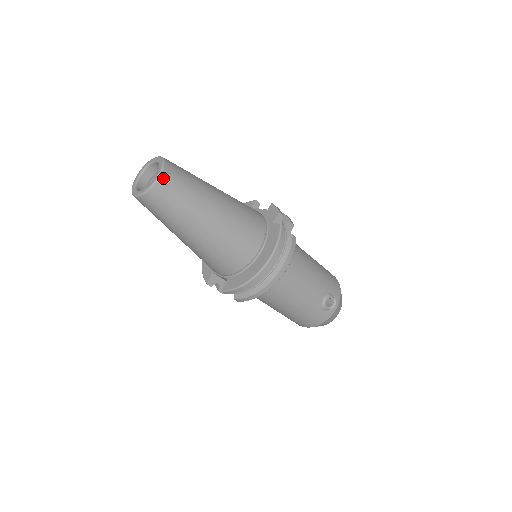
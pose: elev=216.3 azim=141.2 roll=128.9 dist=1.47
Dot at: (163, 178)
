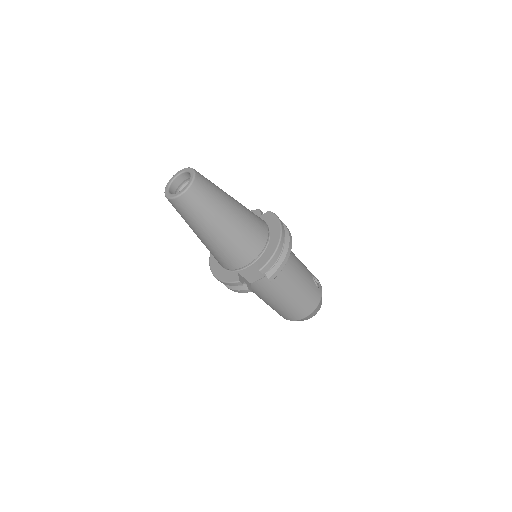
Dot at: (197, 173)
